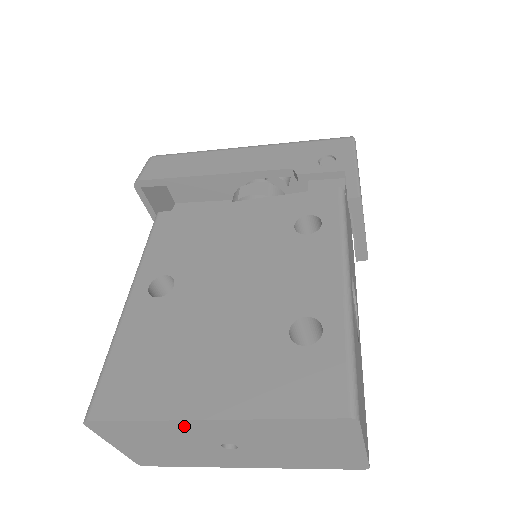
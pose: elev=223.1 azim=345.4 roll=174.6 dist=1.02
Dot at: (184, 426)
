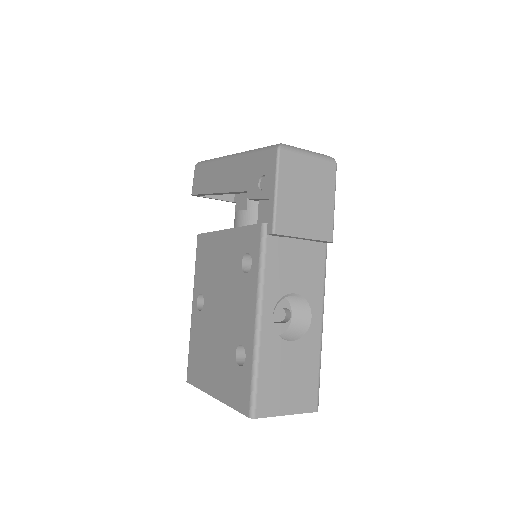
Dot at: occluded
